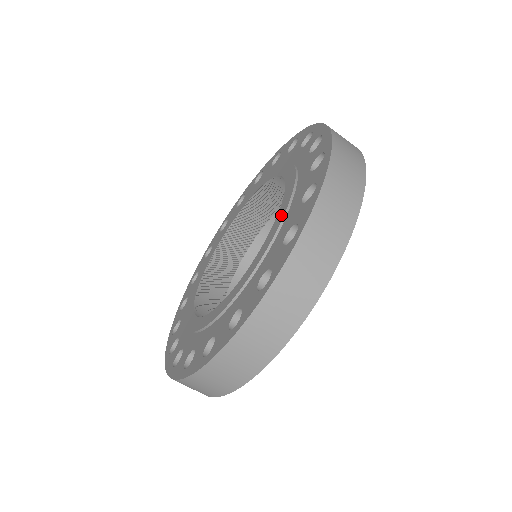
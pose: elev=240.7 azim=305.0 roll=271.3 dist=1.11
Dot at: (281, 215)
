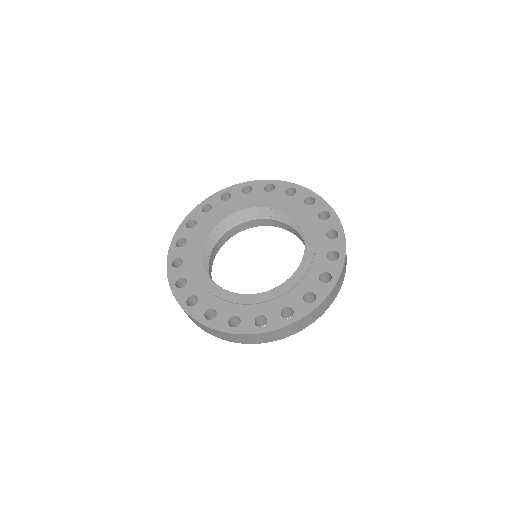
Dot at: (272, 296)
